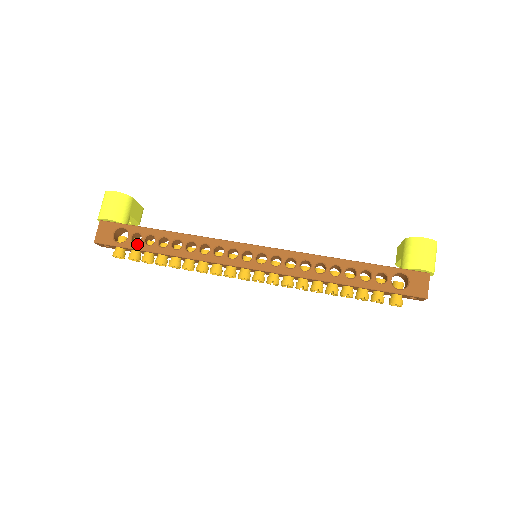
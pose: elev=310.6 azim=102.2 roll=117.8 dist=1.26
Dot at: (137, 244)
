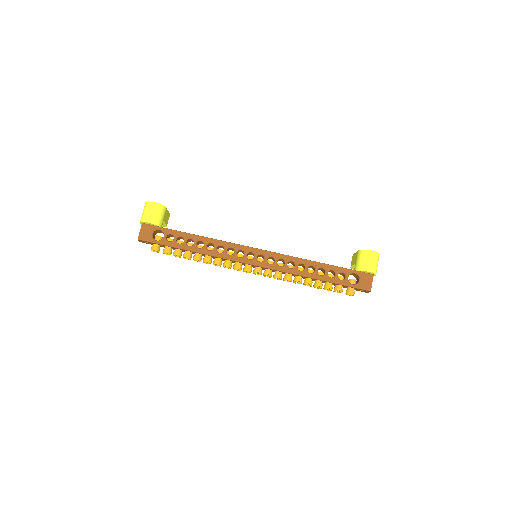
Dot at: (170, 242)
